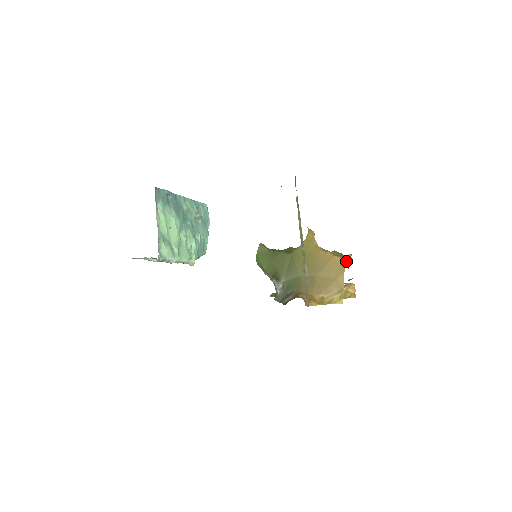
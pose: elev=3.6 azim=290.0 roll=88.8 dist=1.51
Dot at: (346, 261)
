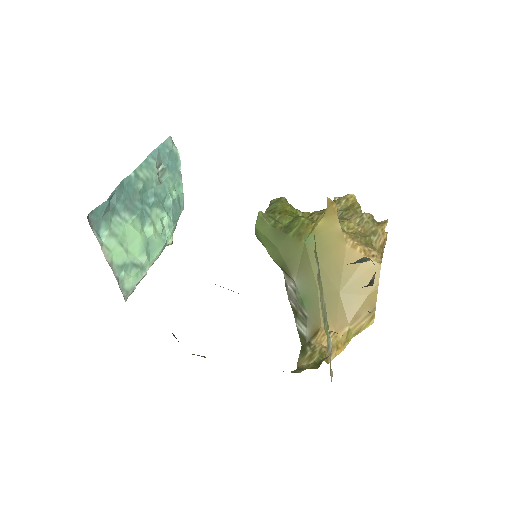
Dot at: (381, 258)
